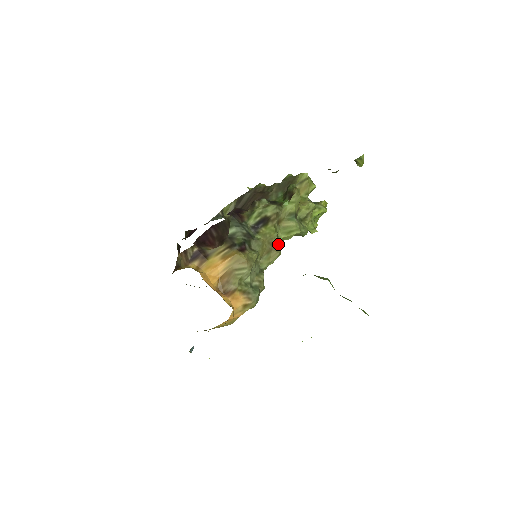
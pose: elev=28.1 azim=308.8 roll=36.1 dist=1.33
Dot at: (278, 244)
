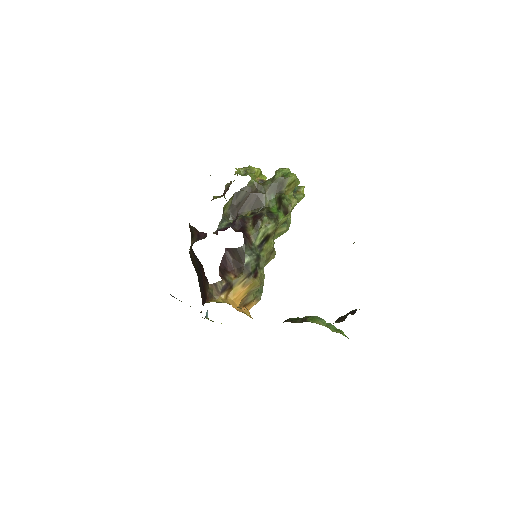
Dot at: (274, 249)
